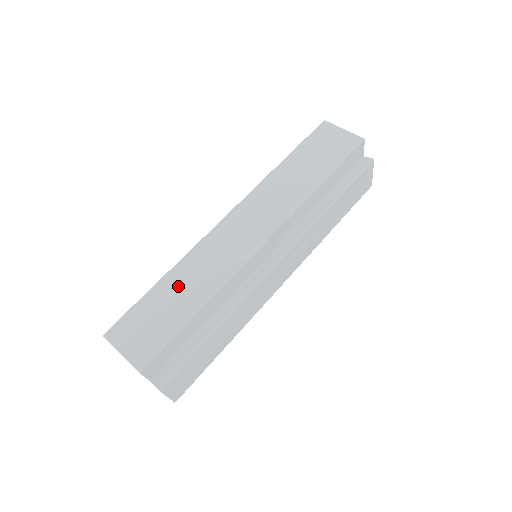
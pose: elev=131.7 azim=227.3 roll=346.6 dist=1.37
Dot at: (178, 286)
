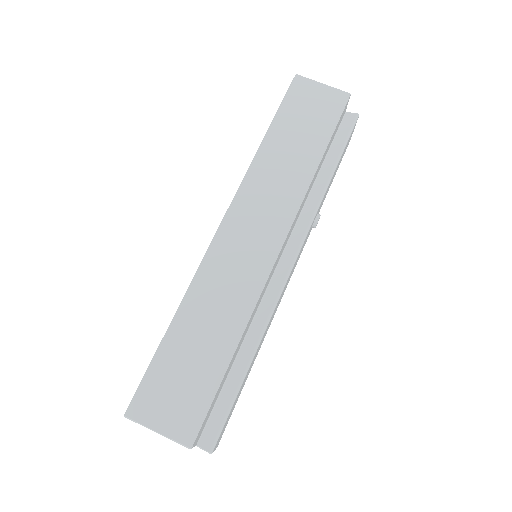
Dot at: (196, 329)
